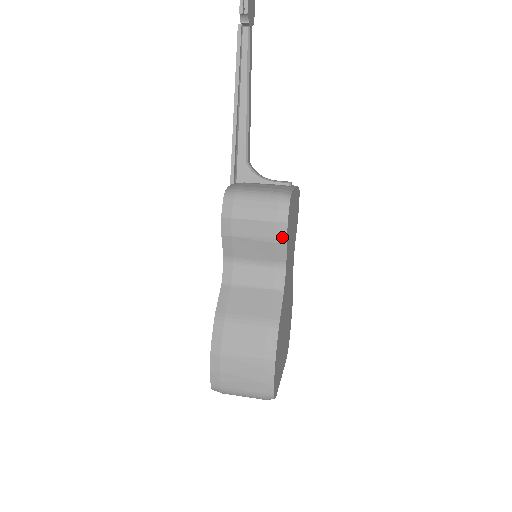
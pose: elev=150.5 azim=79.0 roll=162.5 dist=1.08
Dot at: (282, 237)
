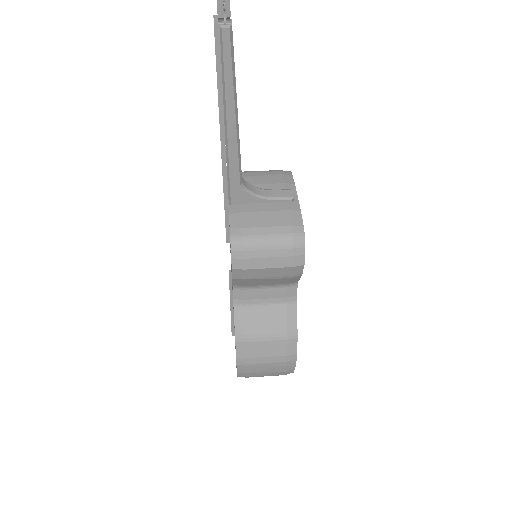
Dot at: (298, 274)
